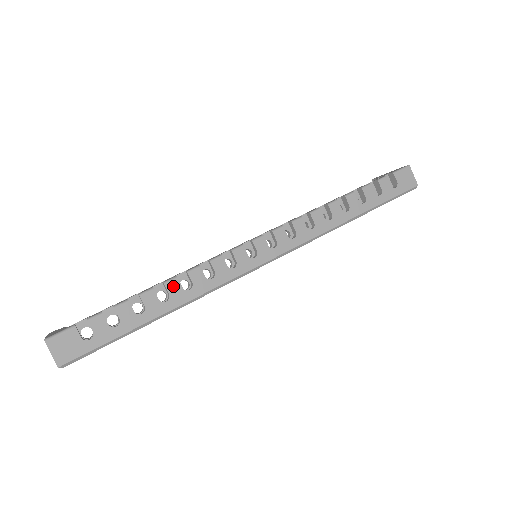
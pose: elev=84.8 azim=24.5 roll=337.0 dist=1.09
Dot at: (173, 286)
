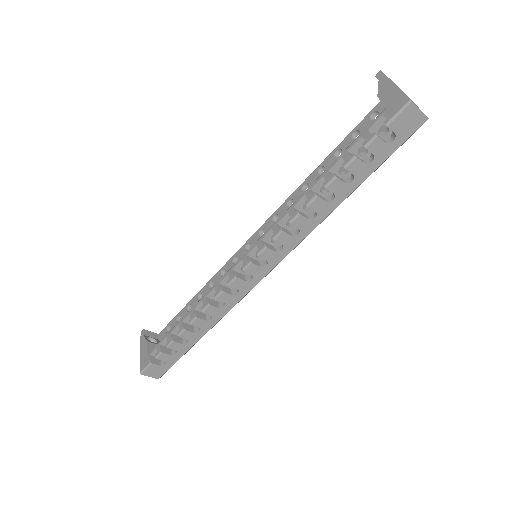
Dot at: (198, 323)
